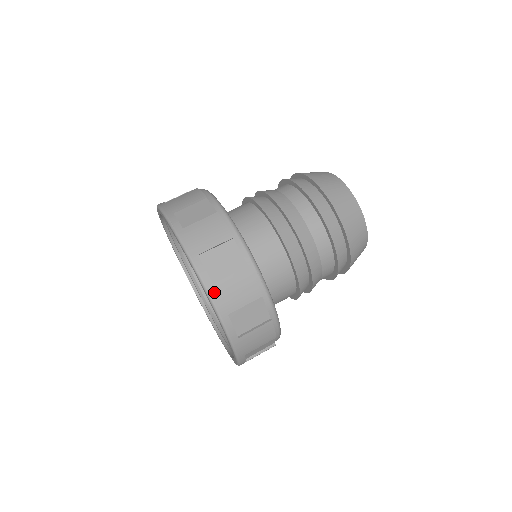
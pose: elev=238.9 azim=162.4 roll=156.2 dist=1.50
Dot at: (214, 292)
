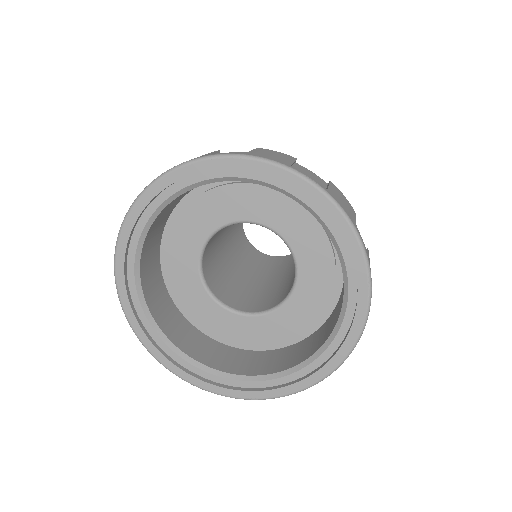
Dot at: occluded
